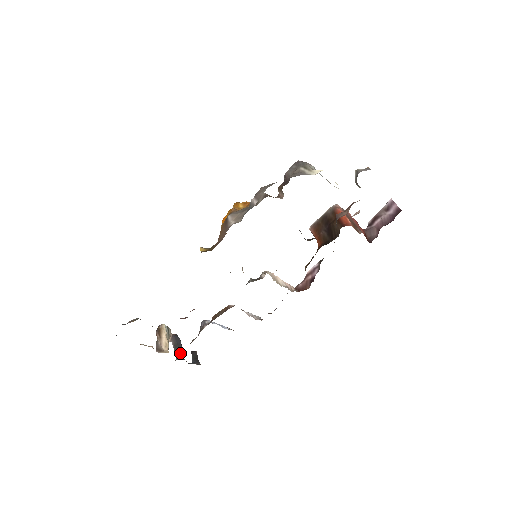
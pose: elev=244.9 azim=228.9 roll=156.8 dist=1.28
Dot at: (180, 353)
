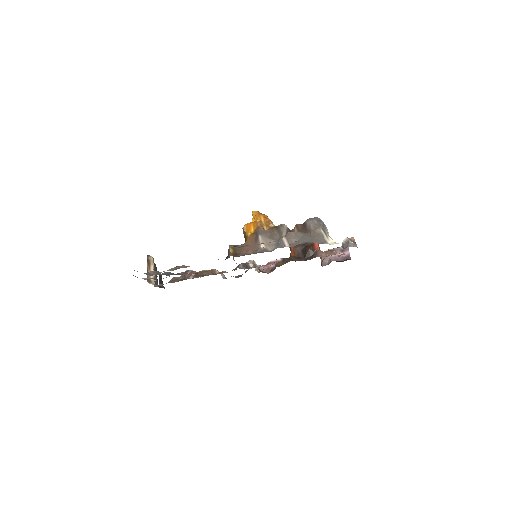
Dot at: (156, 280)
